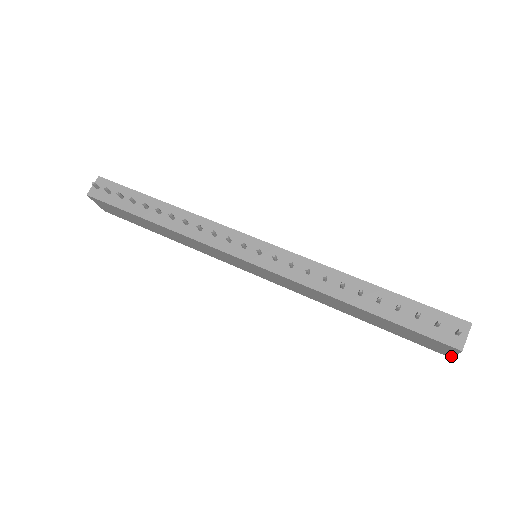
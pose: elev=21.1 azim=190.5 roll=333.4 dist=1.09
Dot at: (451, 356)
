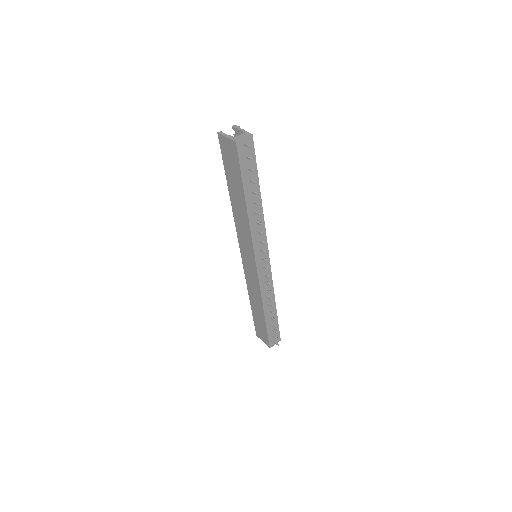
Dot at: (259, 337)
